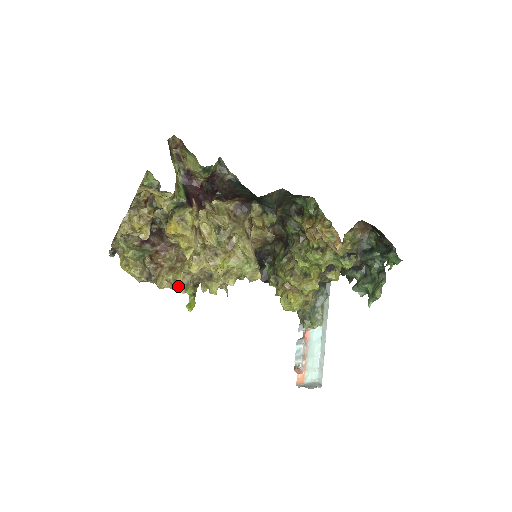
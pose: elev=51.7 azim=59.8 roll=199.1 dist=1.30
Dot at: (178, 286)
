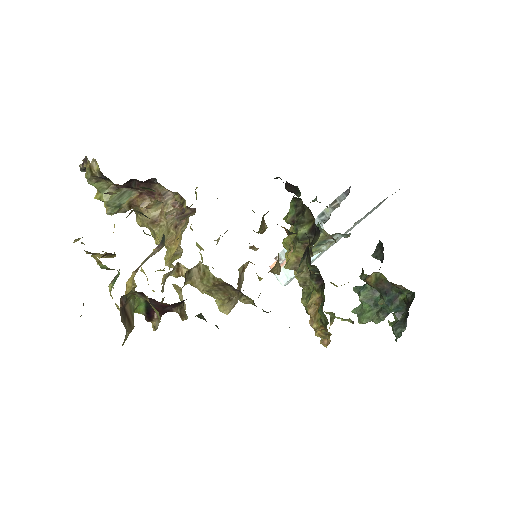
Dot at: (156, 243)
